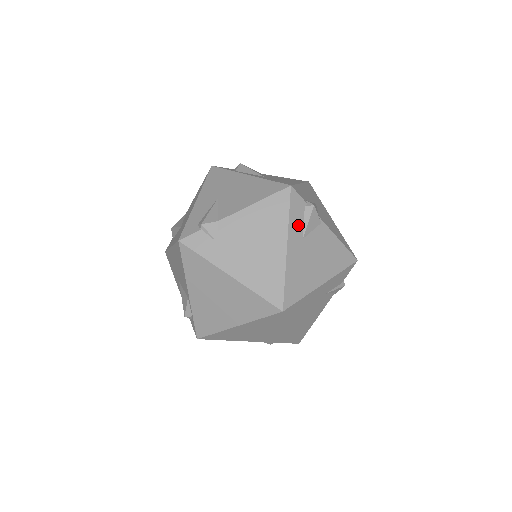
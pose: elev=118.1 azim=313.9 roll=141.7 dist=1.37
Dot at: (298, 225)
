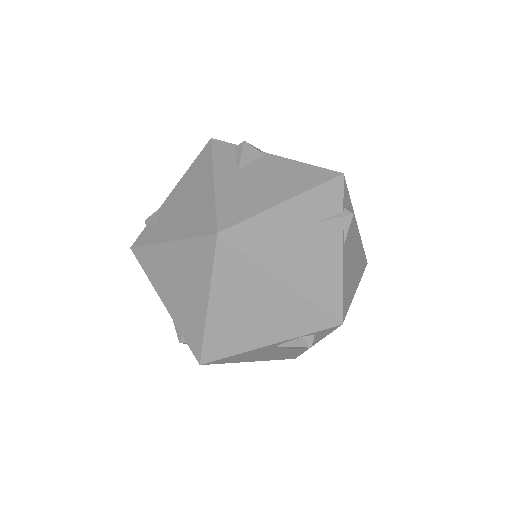
Dot at: (228, 162)
